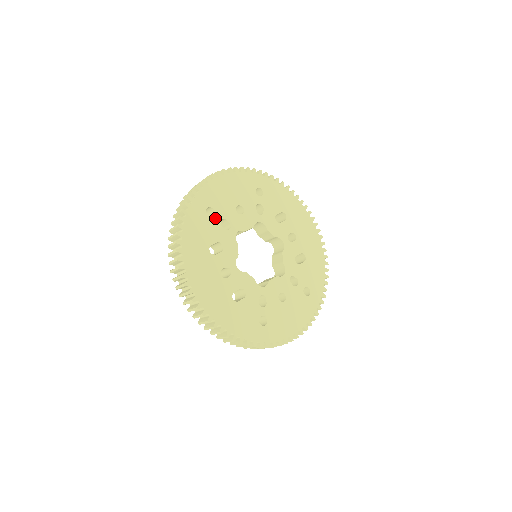
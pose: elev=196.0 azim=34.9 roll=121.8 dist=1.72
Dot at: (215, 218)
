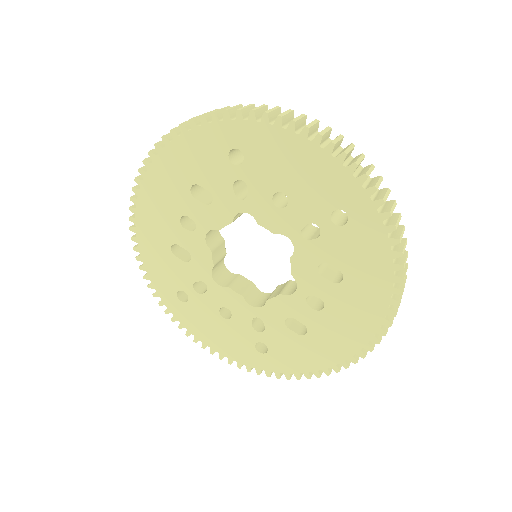
Dot at: (235, 169)
